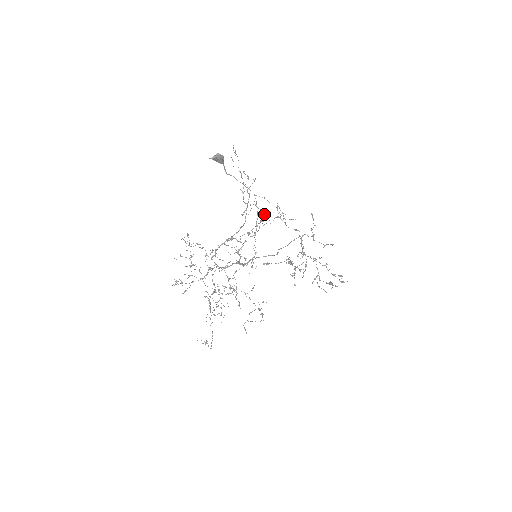
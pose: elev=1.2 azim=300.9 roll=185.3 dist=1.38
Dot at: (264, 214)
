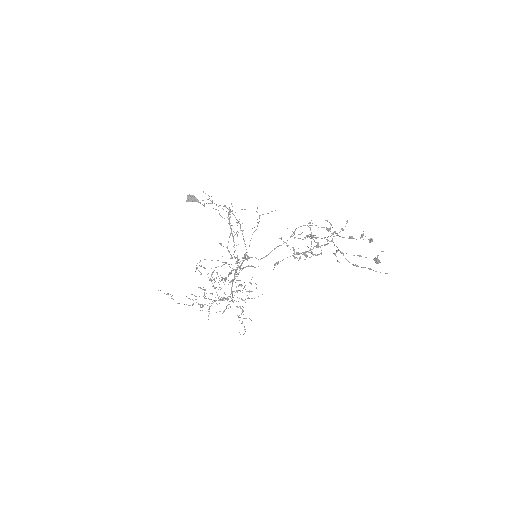
Dot at: occluded
